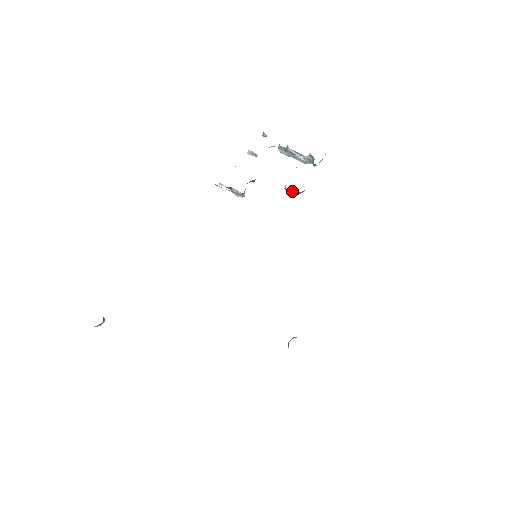
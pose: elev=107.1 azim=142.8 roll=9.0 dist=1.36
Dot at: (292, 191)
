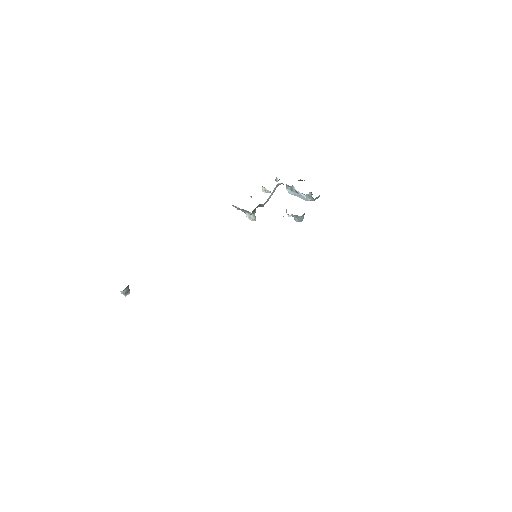
Dot at: (294, 219)
